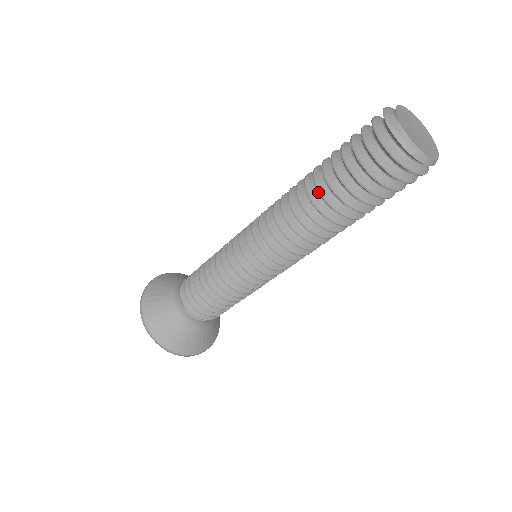
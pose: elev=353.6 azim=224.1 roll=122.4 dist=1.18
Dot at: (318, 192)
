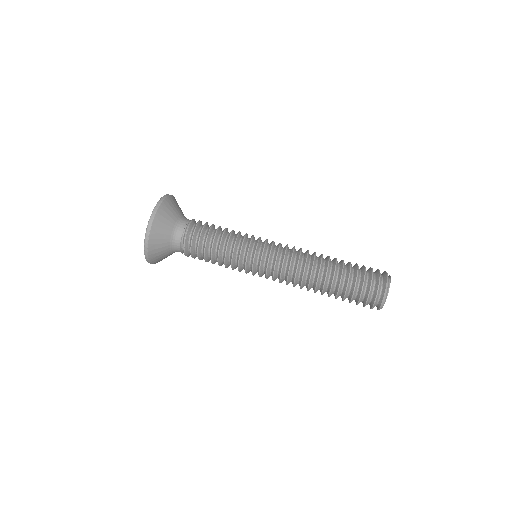
Dot at: (331, 275)
